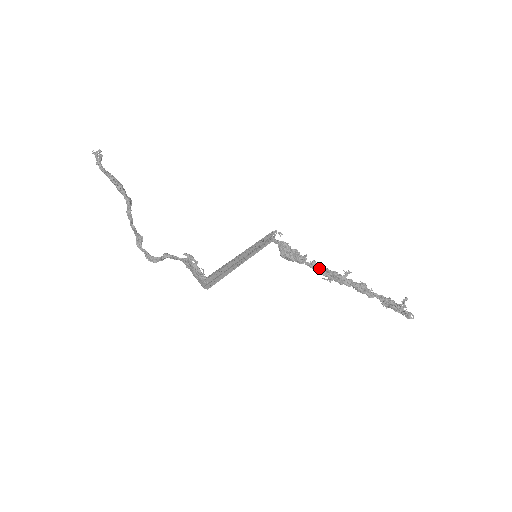
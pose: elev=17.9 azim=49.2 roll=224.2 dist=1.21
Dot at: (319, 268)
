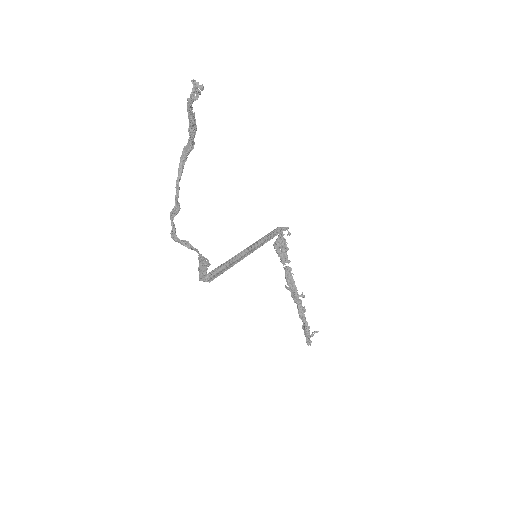
Dot at: (290, 276)
